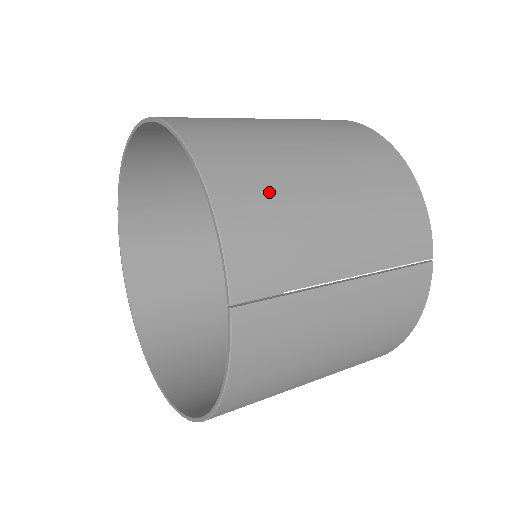
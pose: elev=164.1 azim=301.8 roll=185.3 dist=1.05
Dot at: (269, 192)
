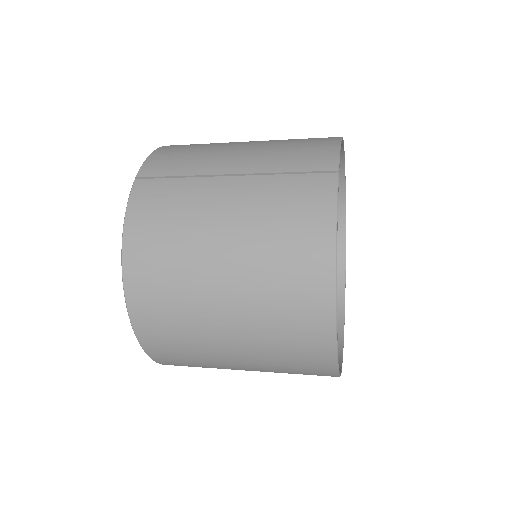
Dot at: (199, 145)
